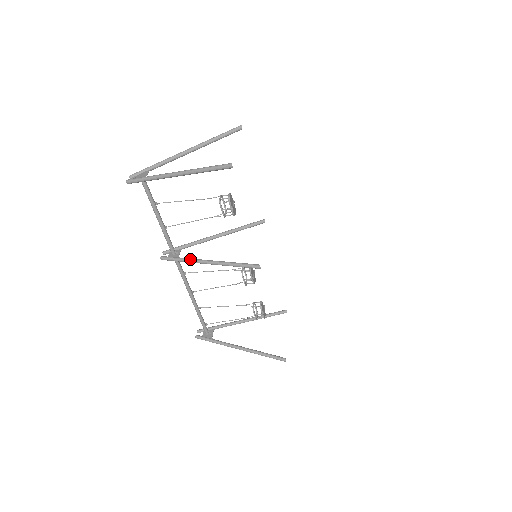
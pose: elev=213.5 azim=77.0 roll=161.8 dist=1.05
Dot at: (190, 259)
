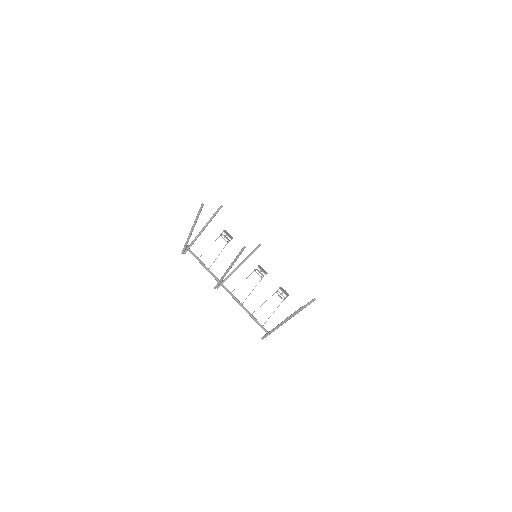
Dot at: (223, 275)
